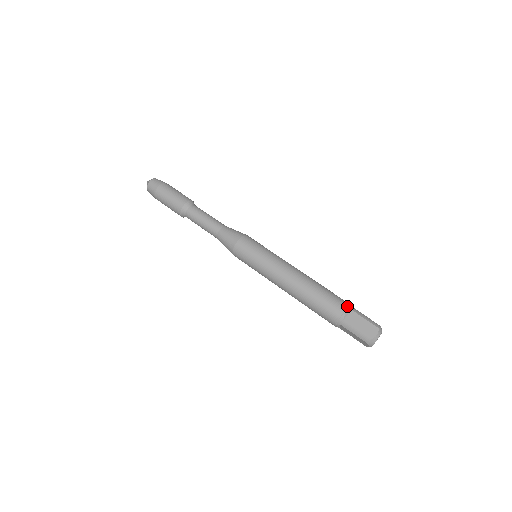
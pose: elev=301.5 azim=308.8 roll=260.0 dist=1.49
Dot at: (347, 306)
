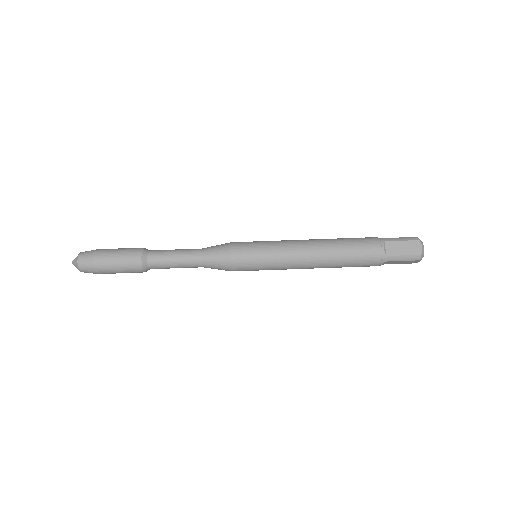
Dot at: (379, 241)
